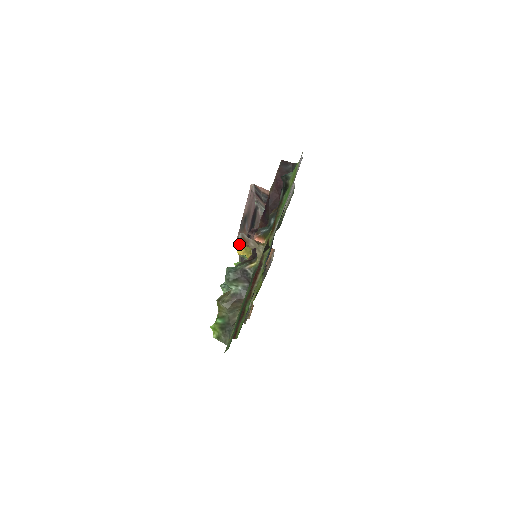
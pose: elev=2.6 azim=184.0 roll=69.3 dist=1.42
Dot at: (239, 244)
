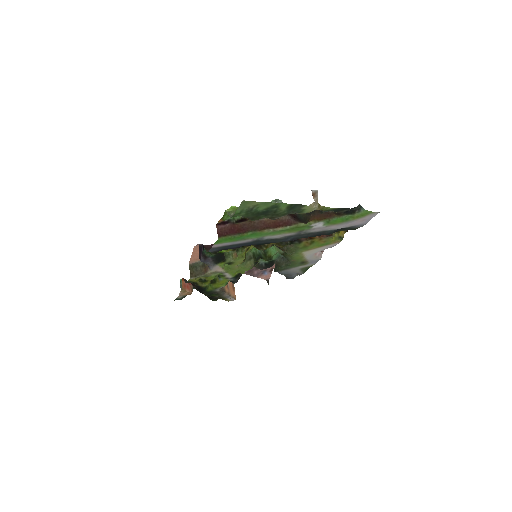
Dot at: occluded
